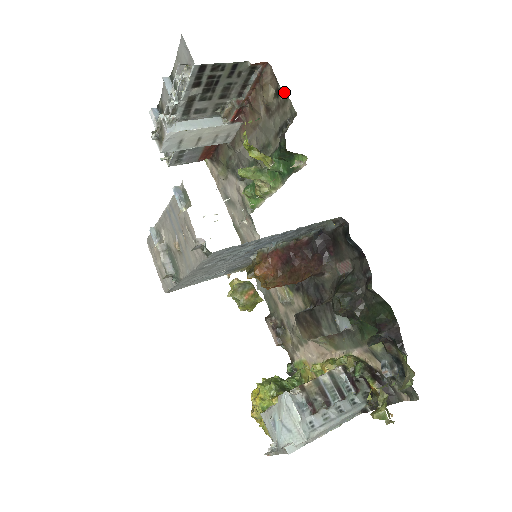
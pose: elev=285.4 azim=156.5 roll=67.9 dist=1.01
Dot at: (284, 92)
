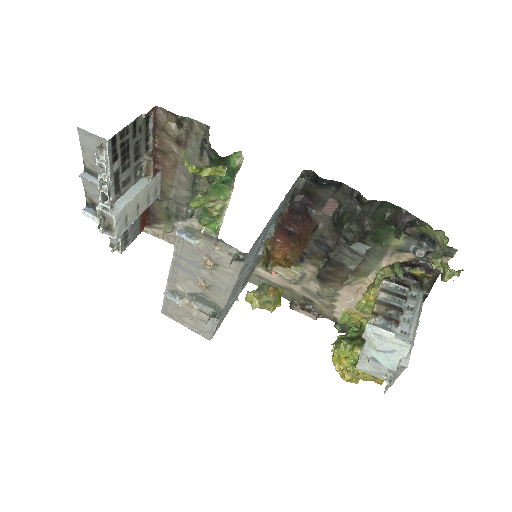
Dot at: (186, 118)
